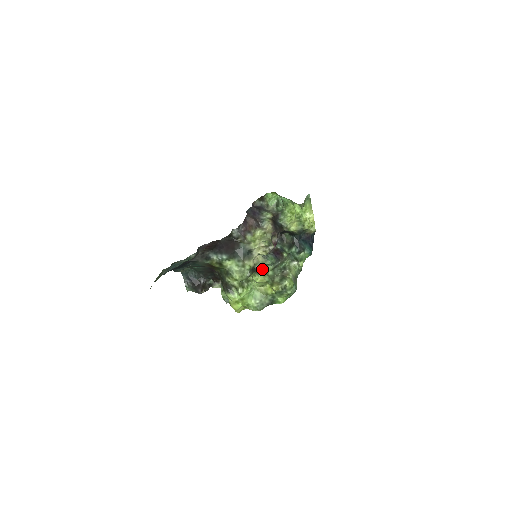
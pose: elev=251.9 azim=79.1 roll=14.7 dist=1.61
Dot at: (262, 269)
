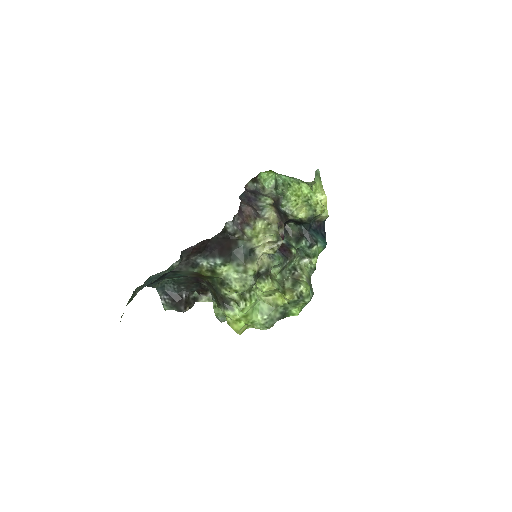
Dot at: (268, 273)
